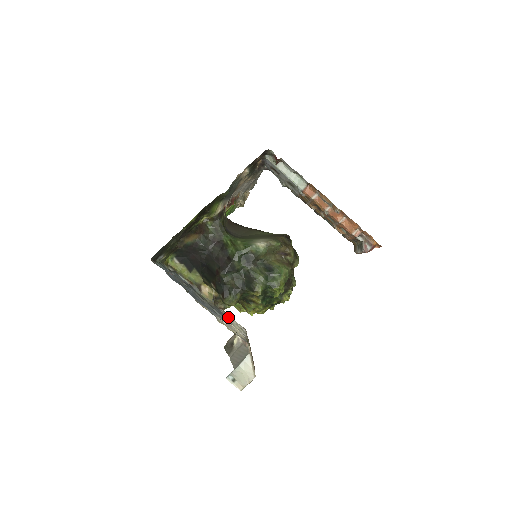
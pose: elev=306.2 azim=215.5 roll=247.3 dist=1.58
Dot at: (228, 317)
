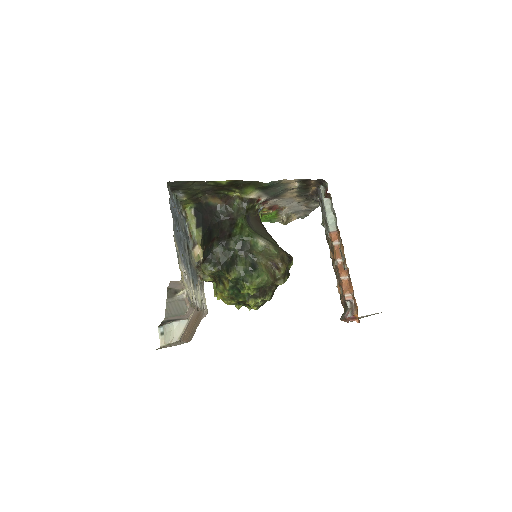
Dot at: (199, 287)
